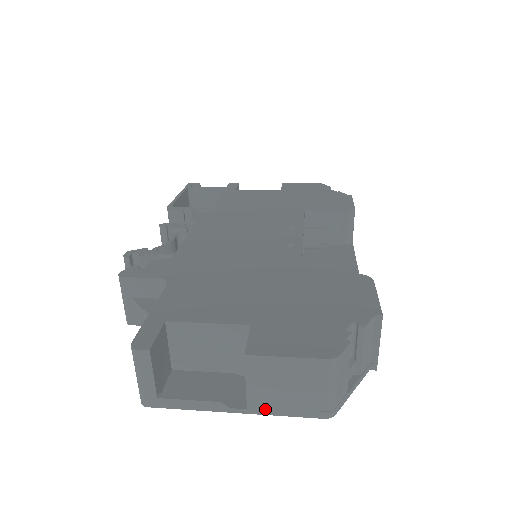
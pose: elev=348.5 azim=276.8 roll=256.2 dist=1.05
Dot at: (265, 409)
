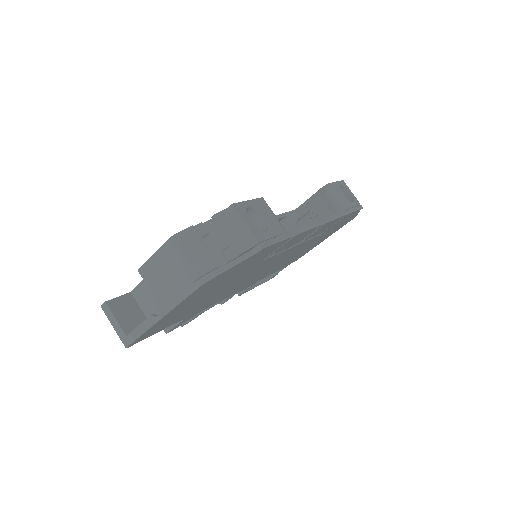
Dot at: (170, 304)
